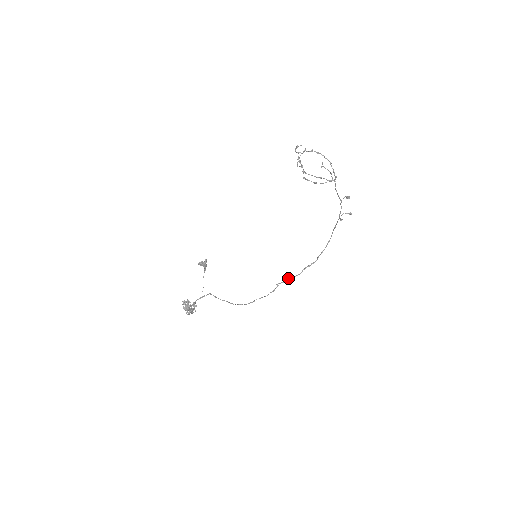
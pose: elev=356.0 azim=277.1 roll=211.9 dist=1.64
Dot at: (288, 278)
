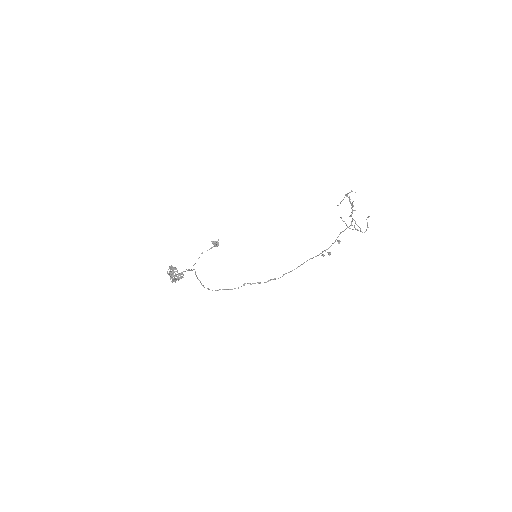
Dot at: occluded
